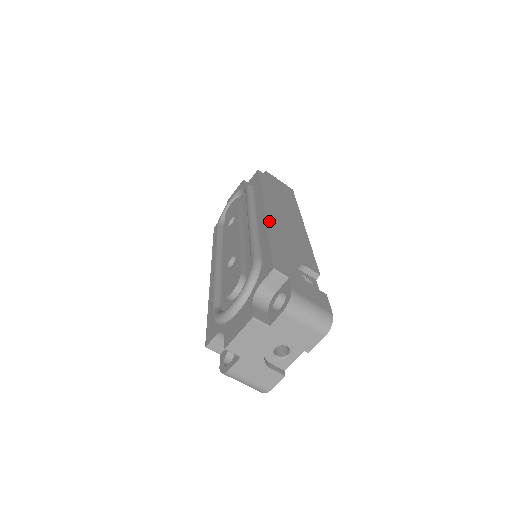
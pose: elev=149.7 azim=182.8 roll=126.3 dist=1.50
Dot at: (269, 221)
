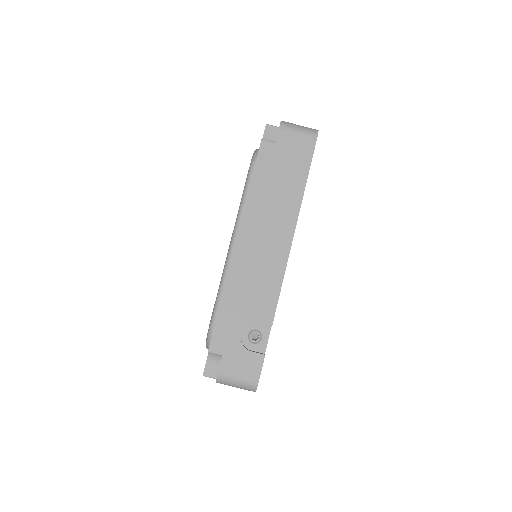
Dot at: (233, 268)
